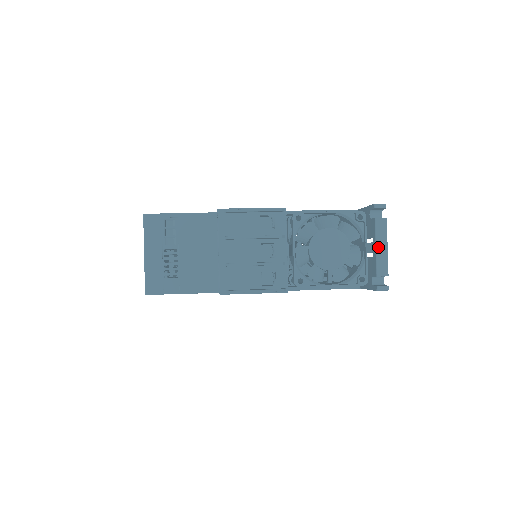
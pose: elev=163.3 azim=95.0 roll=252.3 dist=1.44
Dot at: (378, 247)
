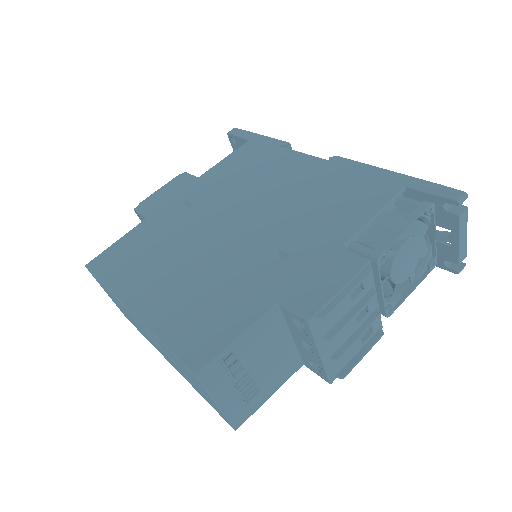
Dot at: (461, 240)
